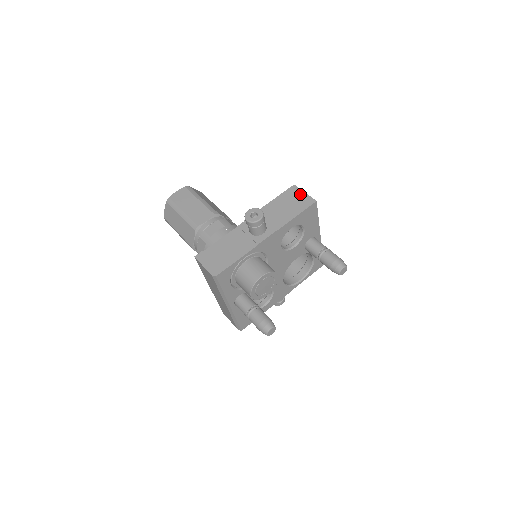
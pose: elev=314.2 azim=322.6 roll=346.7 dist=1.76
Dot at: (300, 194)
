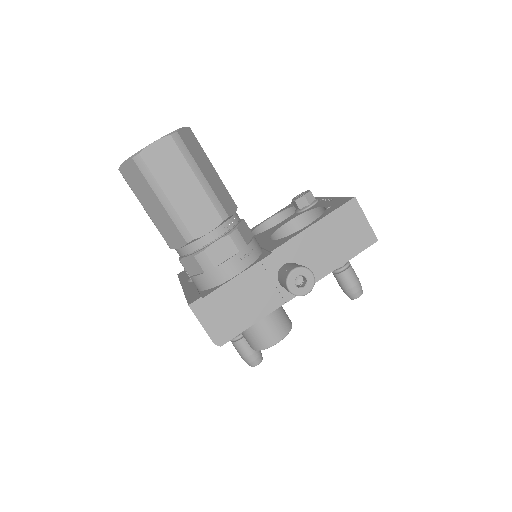
Dot at: (360, 221)
